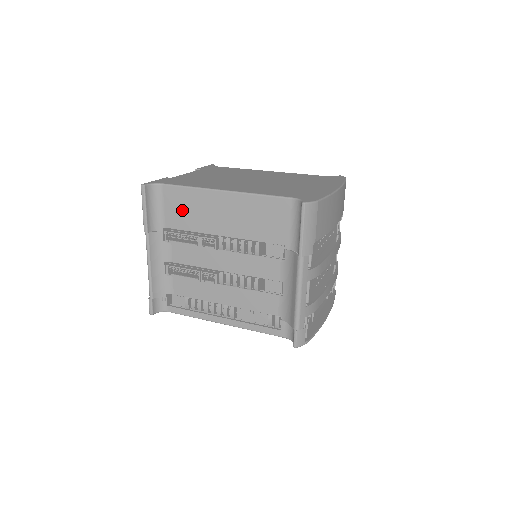
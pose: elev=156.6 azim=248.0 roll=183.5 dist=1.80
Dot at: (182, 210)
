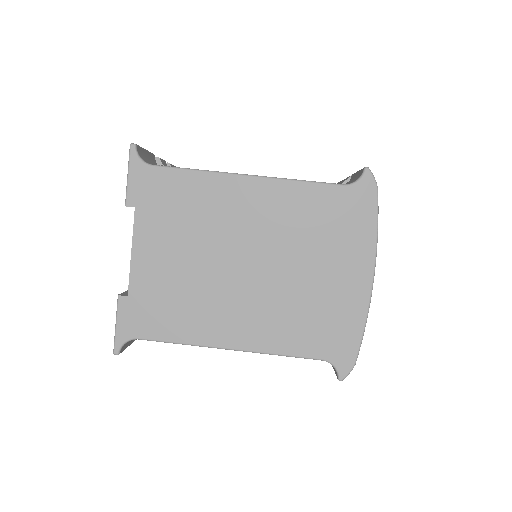
Dot at: occluded
